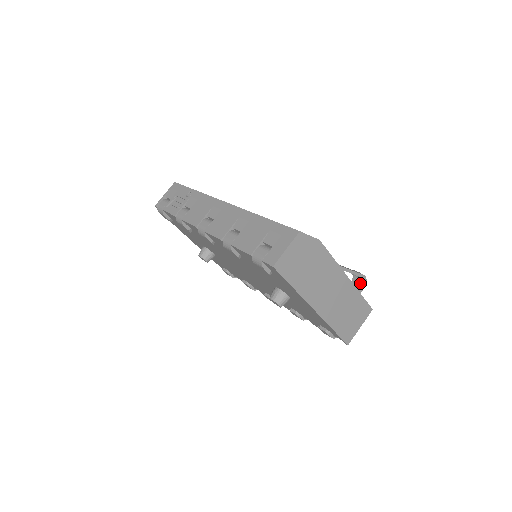
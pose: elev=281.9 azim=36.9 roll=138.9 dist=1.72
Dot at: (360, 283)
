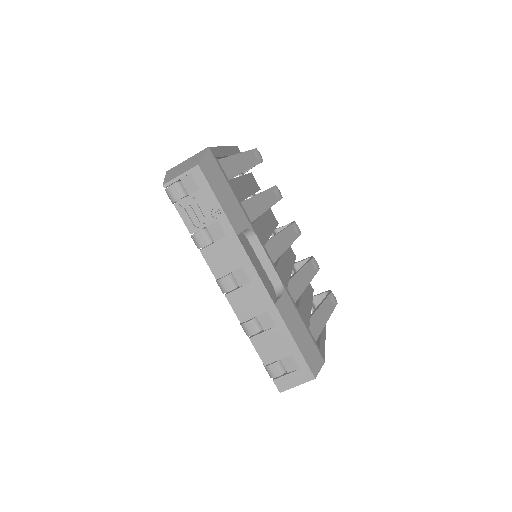
Dot at: occluded
